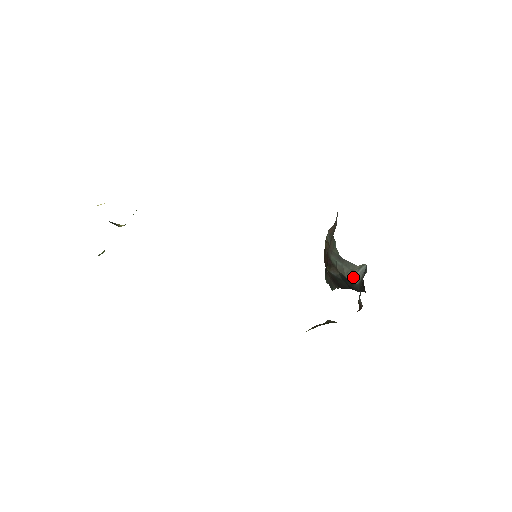
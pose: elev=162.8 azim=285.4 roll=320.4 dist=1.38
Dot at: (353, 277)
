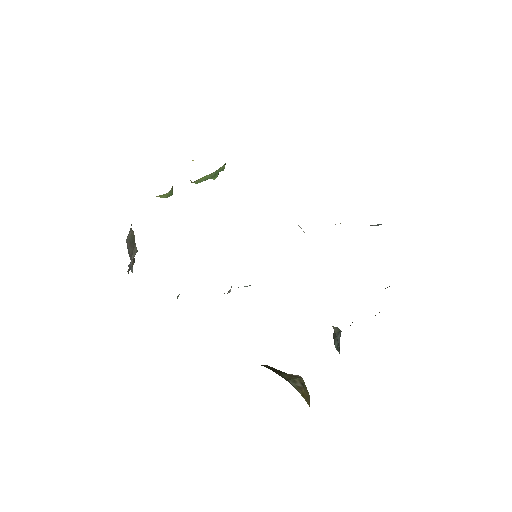
Dot at: (336, 341)
